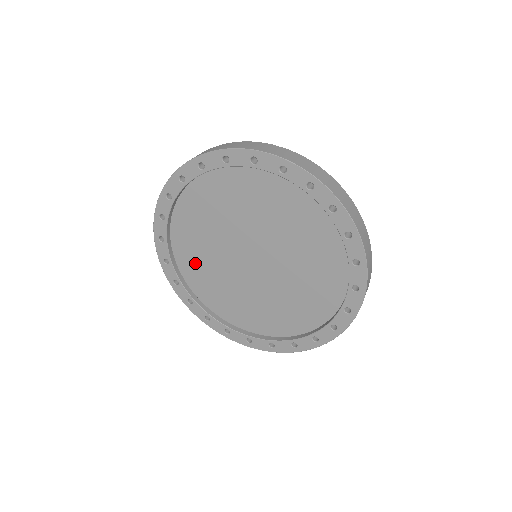
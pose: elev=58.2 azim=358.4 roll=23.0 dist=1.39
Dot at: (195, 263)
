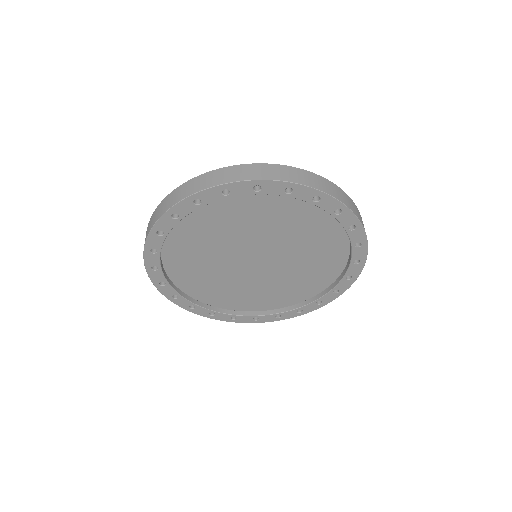
Dot at: (229, 297)
